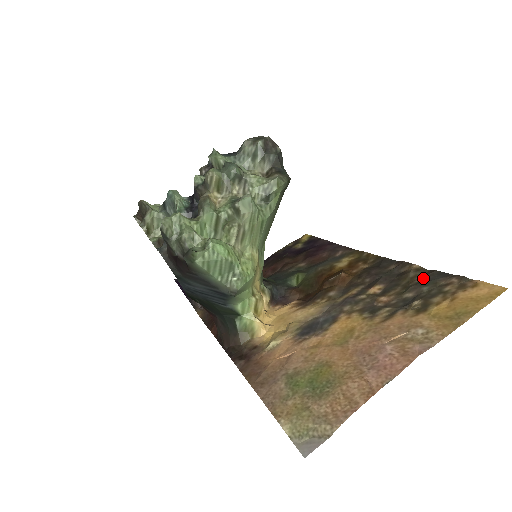
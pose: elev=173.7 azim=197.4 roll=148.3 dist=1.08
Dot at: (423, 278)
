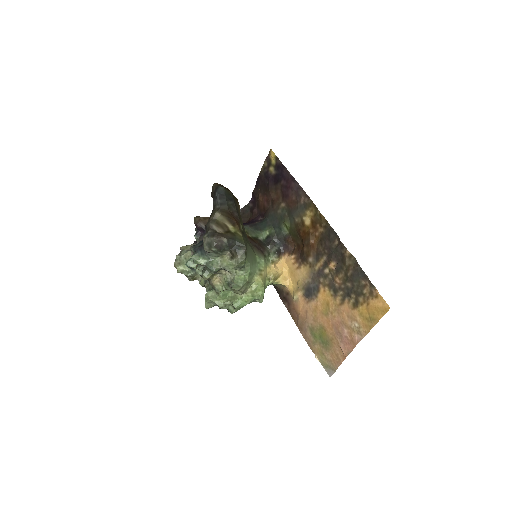
Dot at: (353, 271)
